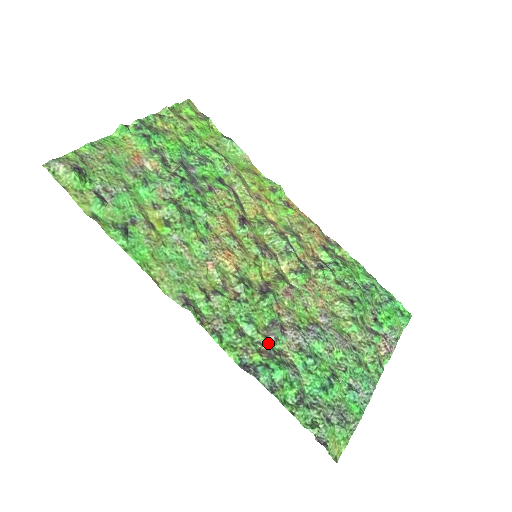
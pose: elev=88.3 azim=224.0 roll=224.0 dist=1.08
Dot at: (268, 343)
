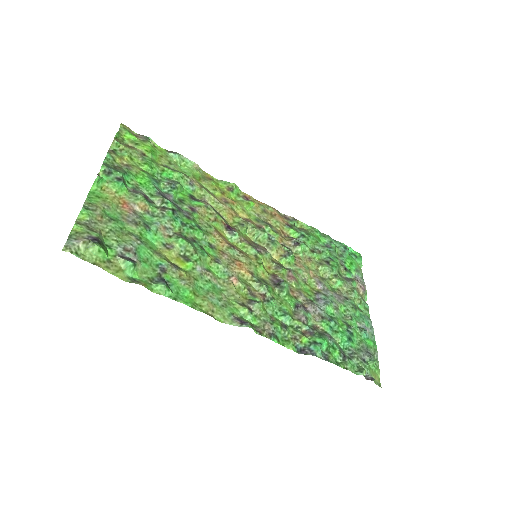
Dot at: (304, 324)
